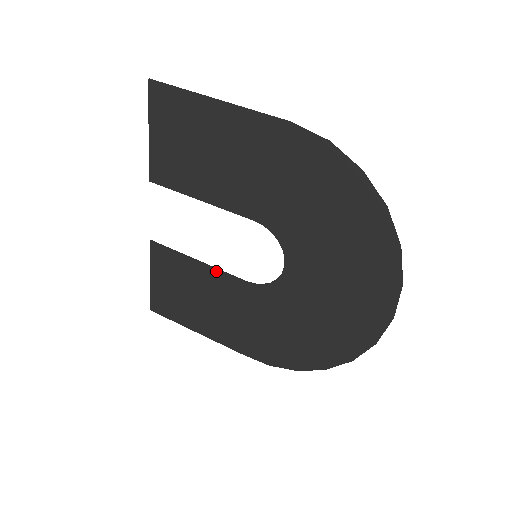
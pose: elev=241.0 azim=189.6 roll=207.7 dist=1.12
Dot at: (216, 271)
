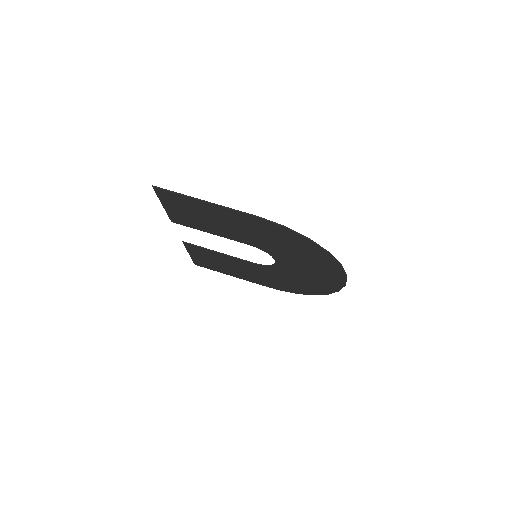
Dot at: (233, 258)
